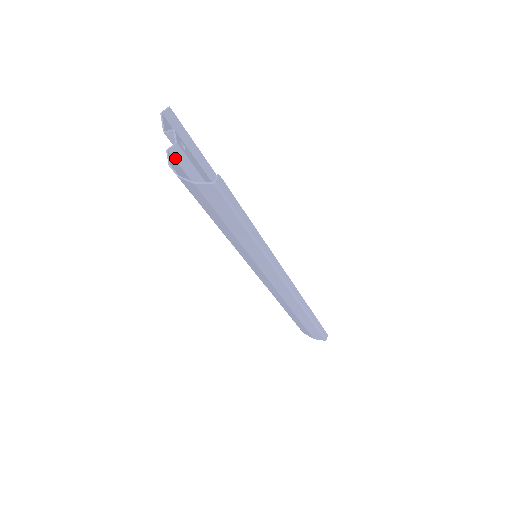
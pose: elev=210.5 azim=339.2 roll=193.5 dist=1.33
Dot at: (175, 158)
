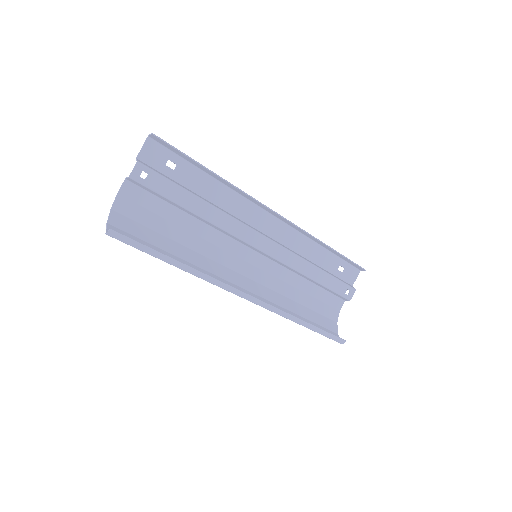
Dot at: (135, 184)
